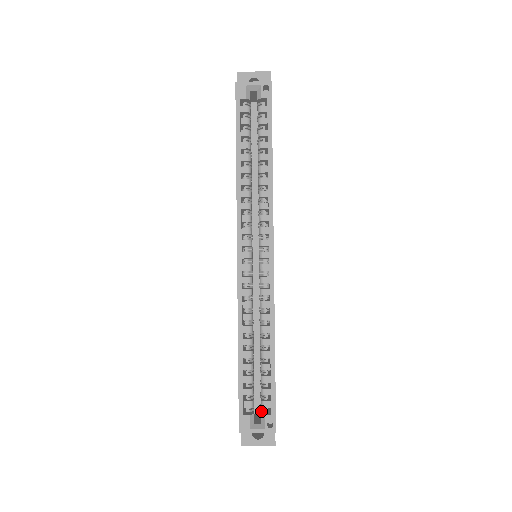
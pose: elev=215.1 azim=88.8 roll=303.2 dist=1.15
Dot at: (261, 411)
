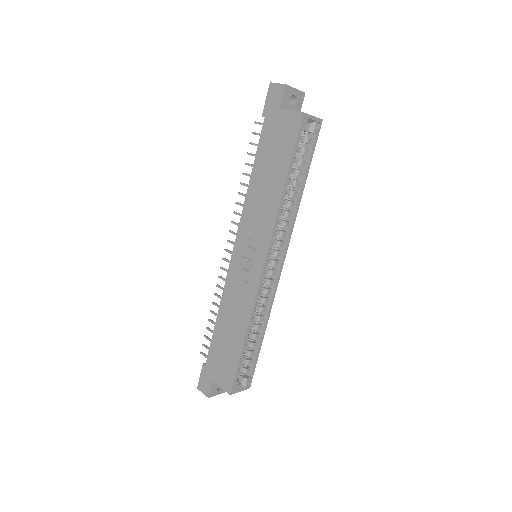
Dot at: (239, 374)
